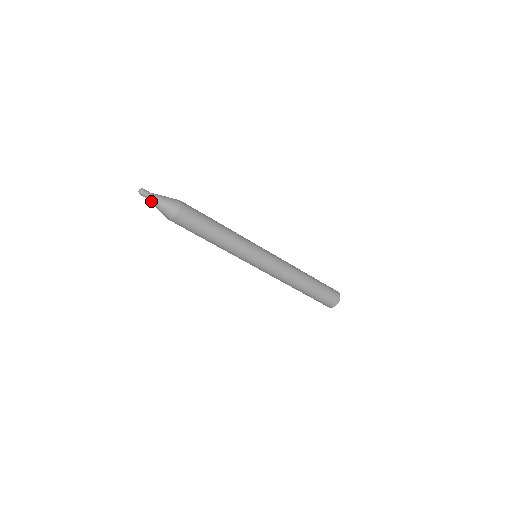
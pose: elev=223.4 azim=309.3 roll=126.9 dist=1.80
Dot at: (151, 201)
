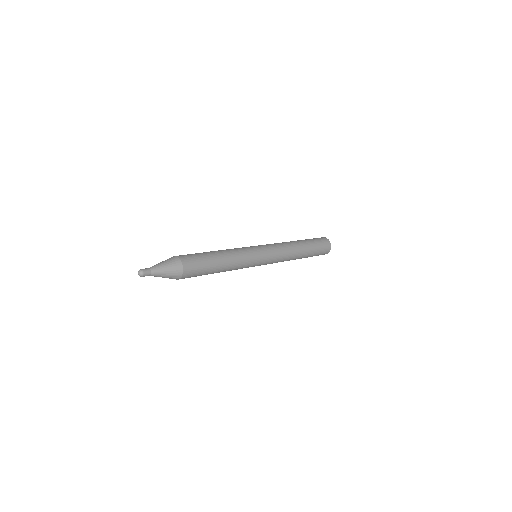
Dot at: (154, 275)
